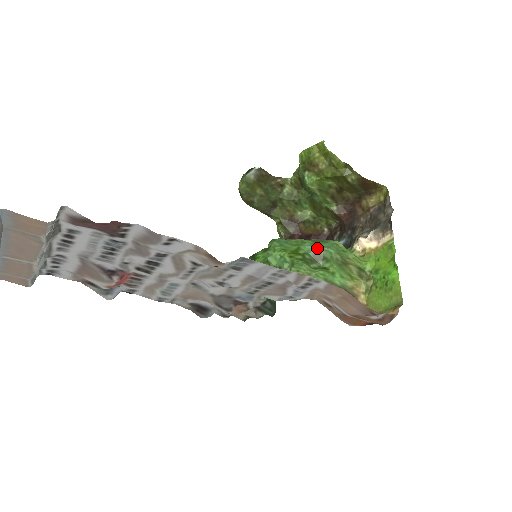
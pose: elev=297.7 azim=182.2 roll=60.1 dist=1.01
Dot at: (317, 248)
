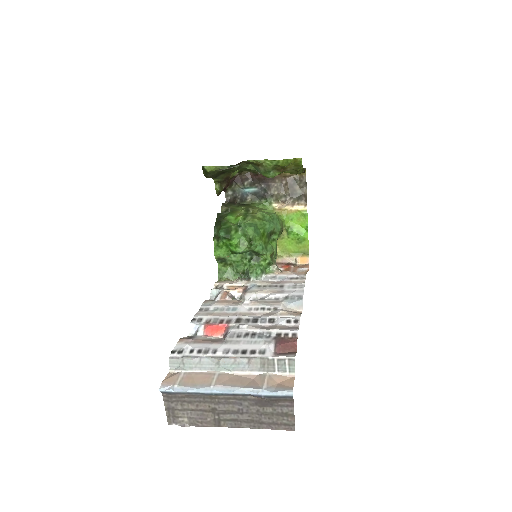
Dot at: (273, 228)
